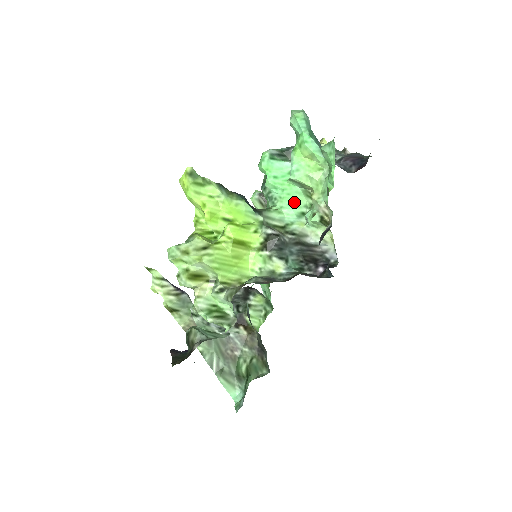
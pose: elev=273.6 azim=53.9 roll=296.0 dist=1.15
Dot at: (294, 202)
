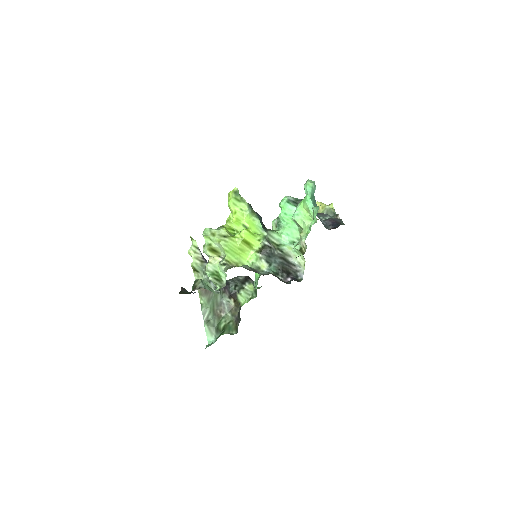
Dot at: (291, 233)
